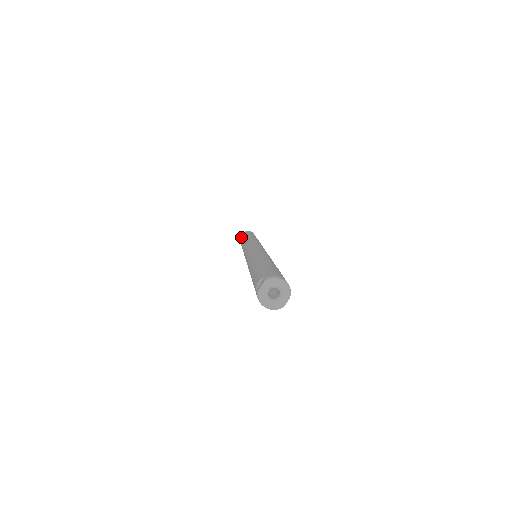
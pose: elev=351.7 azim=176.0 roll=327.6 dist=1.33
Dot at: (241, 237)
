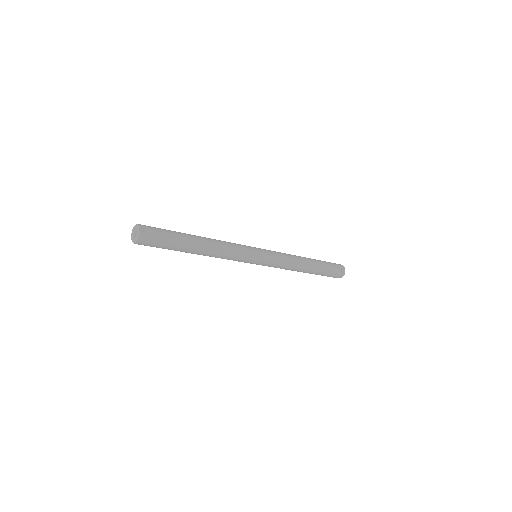
Dot at: occluded
